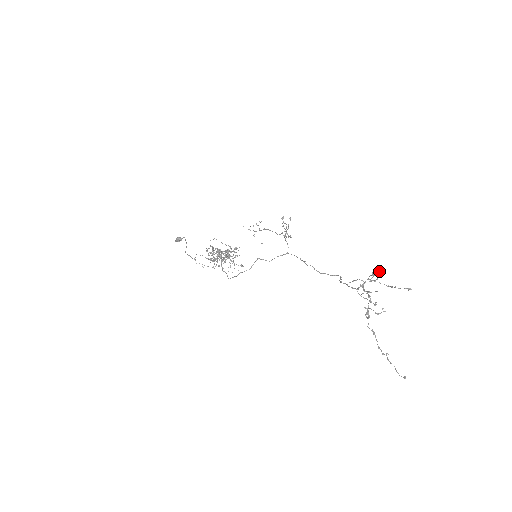
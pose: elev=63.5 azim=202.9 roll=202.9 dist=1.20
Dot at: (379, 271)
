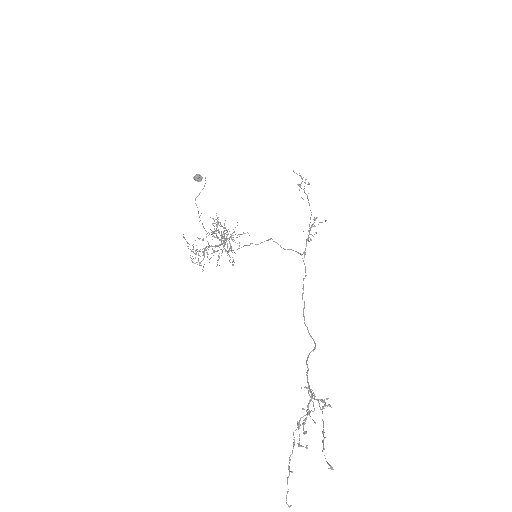
Dot at: (330, 406)
